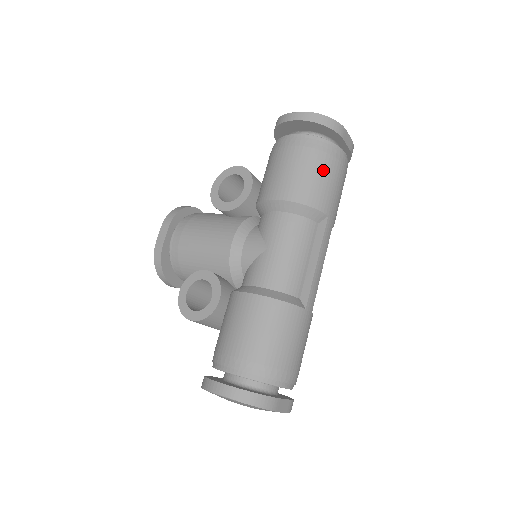
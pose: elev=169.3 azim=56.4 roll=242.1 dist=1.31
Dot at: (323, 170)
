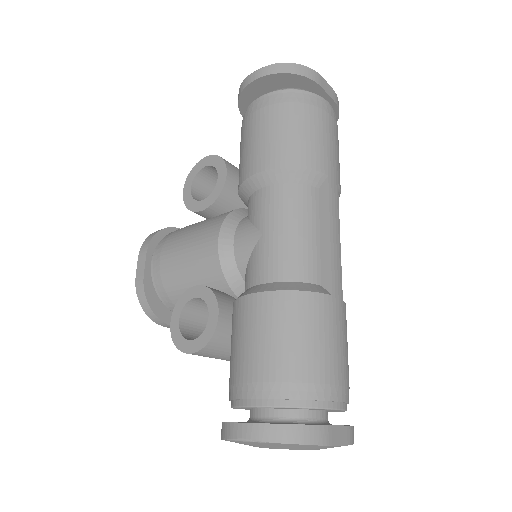
Dot at: (305, 123)
